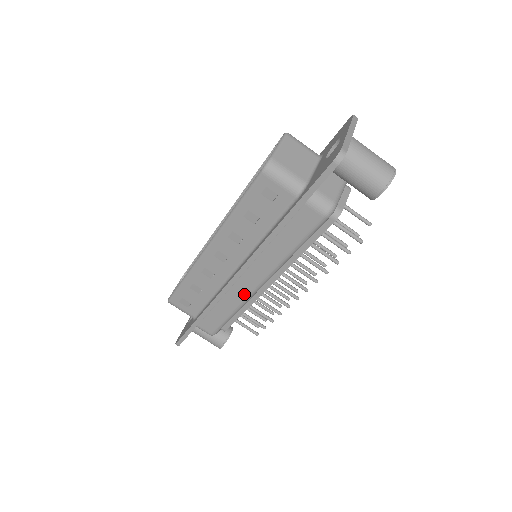
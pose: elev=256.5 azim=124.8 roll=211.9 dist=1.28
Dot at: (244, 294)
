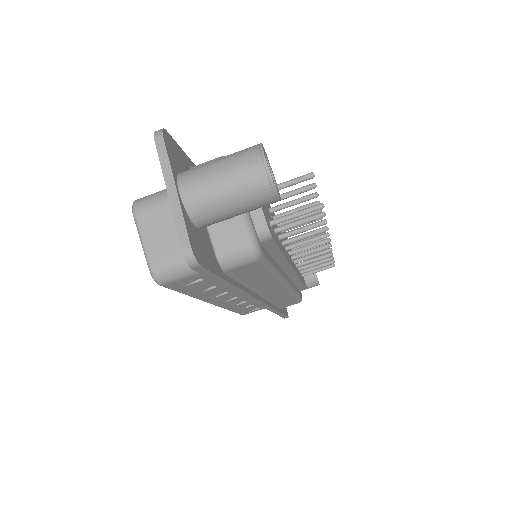
Dot at: (283, 293)
